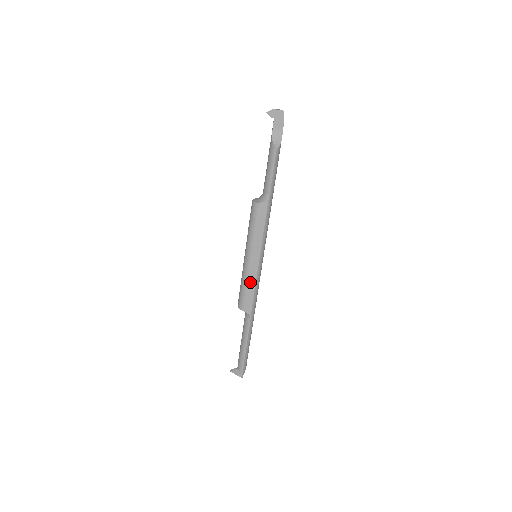
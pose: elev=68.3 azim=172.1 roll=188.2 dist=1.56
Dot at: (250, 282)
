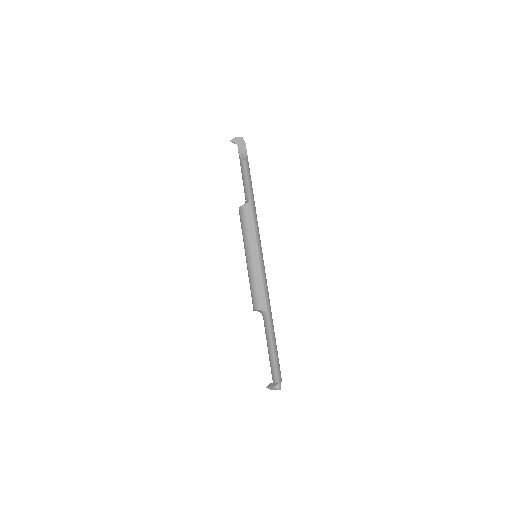
Dot at: (257, 278)
